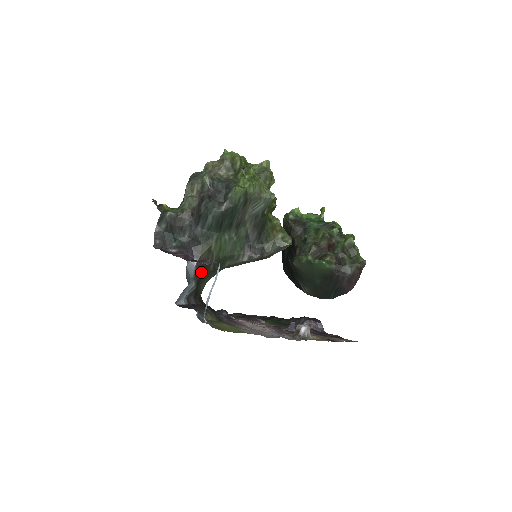
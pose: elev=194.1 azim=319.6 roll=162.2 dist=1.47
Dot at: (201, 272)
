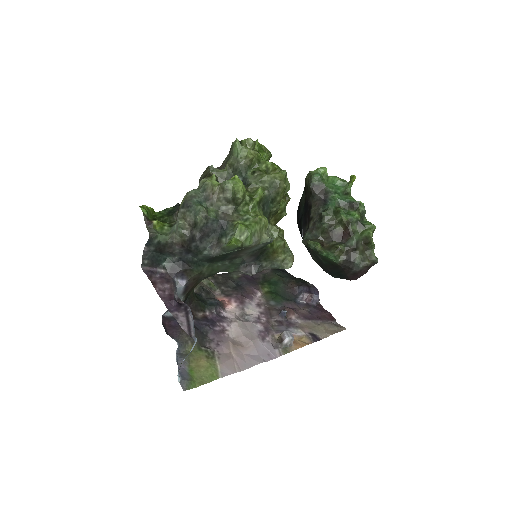
Dot at: (191, 288)
